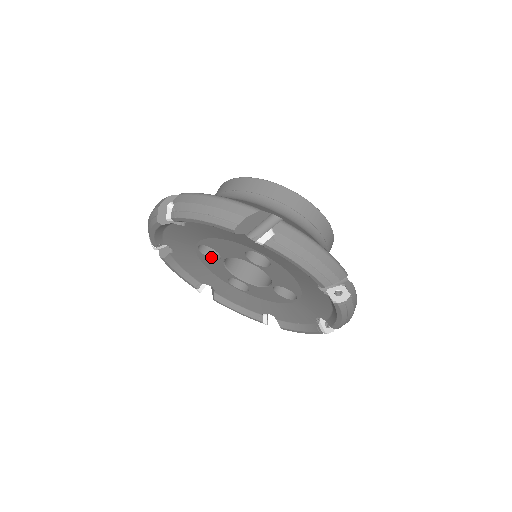
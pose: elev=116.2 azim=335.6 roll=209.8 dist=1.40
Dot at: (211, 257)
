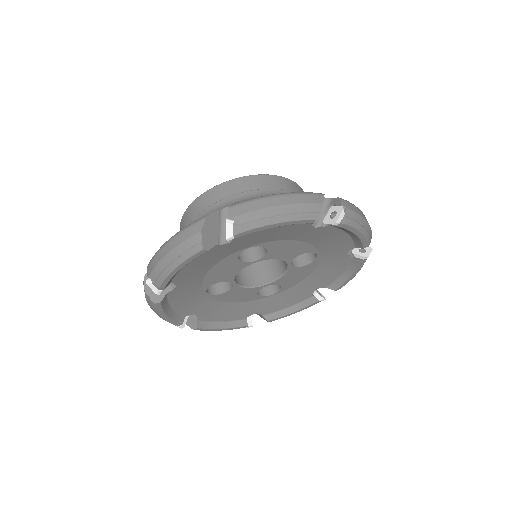
Dot at: (226, 291)
